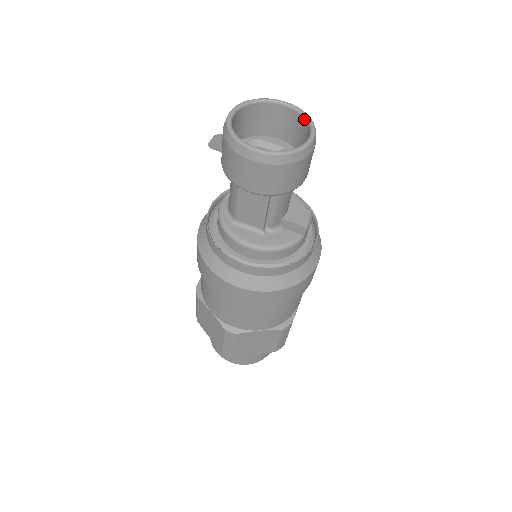
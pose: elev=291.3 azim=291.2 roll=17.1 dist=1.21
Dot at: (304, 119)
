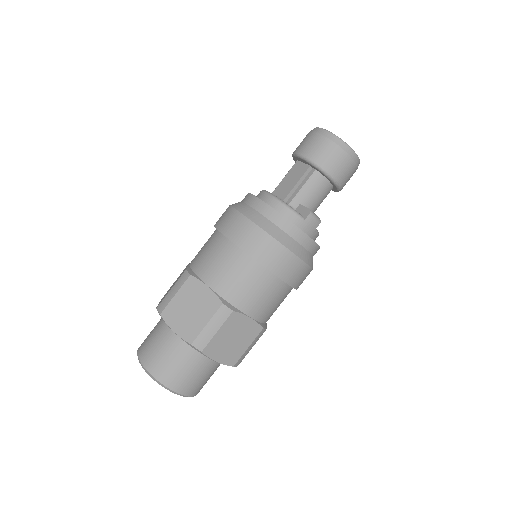
Dot at: occluded
